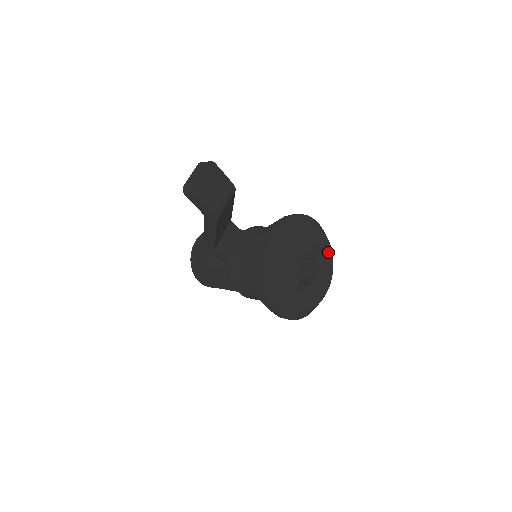
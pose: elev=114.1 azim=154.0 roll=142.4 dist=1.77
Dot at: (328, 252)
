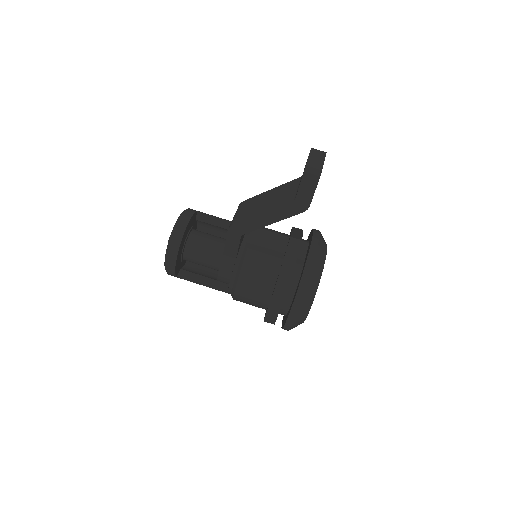
Dot at: occluded
